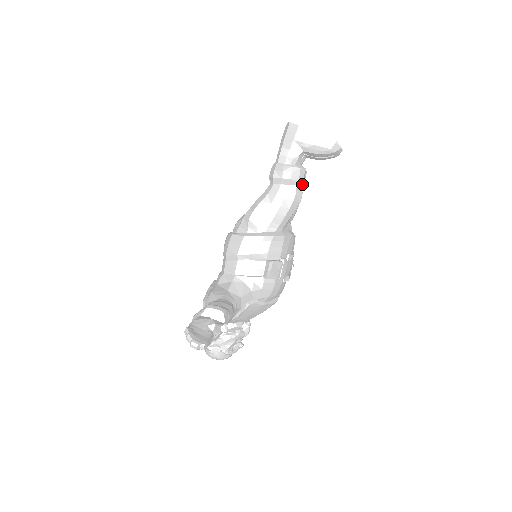
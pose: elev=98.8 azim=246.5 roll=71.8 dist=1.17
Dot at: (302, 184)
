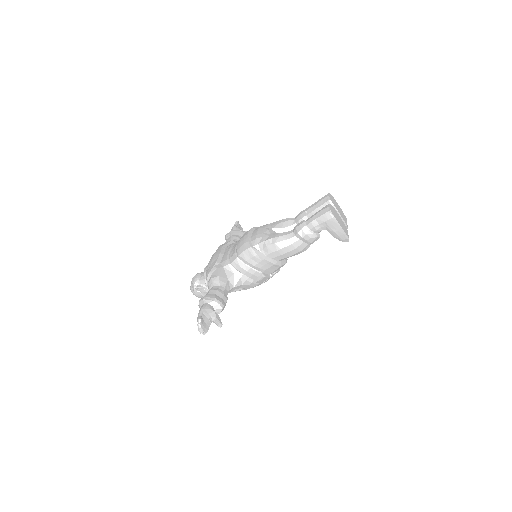
Dot at: (312, 243)
